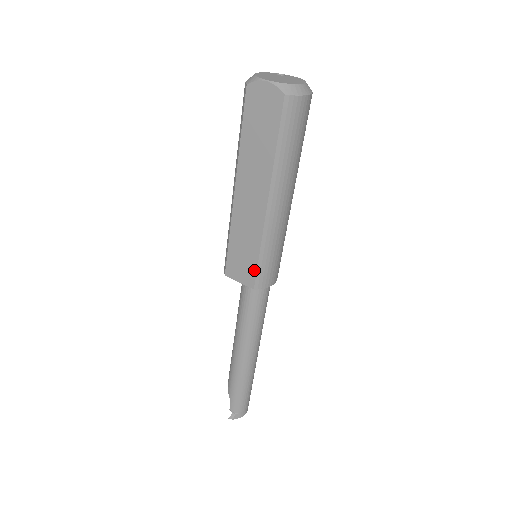
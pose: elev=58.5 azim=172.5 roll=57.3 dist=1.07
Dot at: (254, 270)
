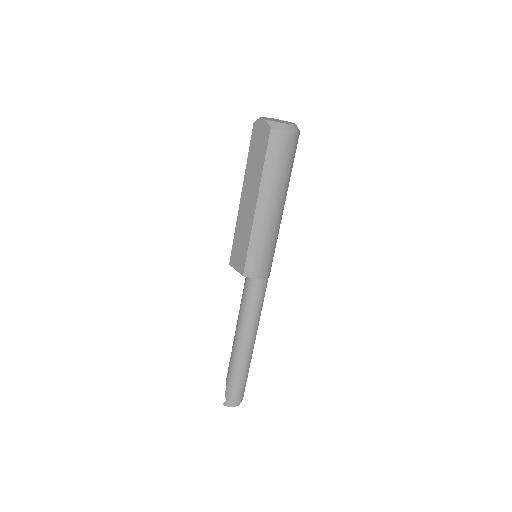
Dot at: (244, 260)
